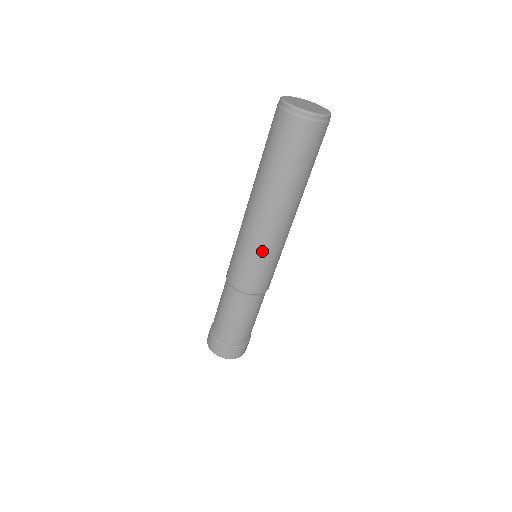
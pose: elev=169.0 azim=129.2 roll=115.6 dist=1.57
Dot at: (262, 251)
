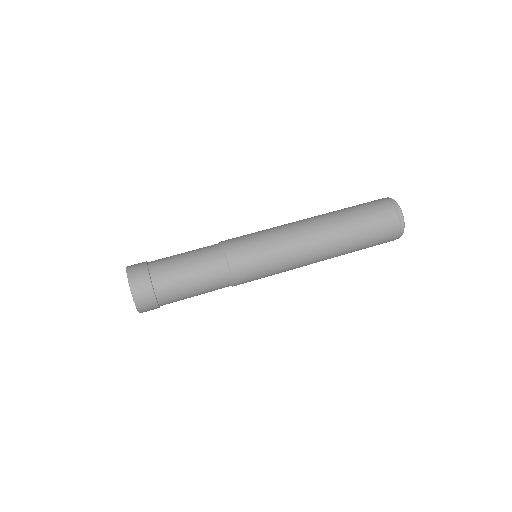
Dot at: (281, 252)
